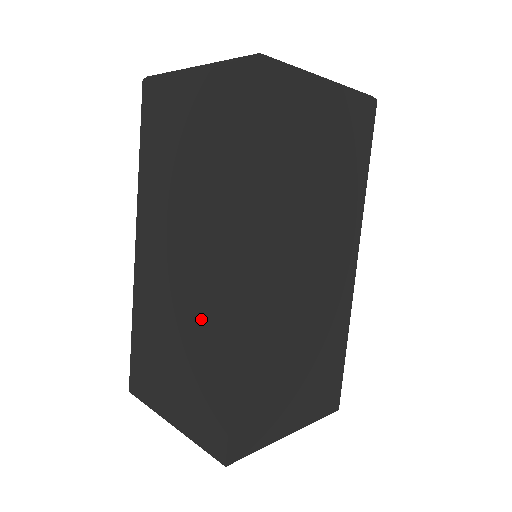
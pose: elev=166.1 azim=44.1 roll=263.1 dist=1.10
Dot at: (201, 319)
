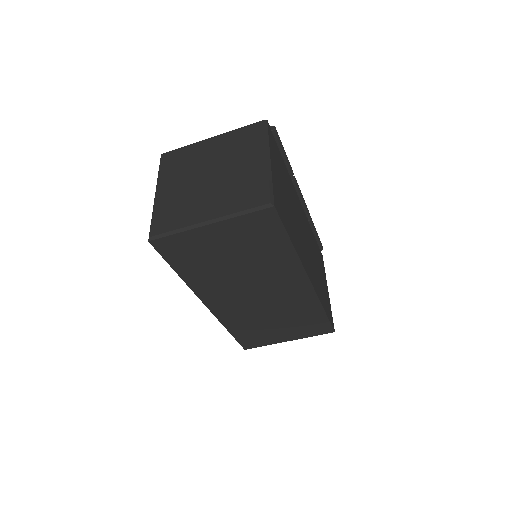
Dot at: occluded
